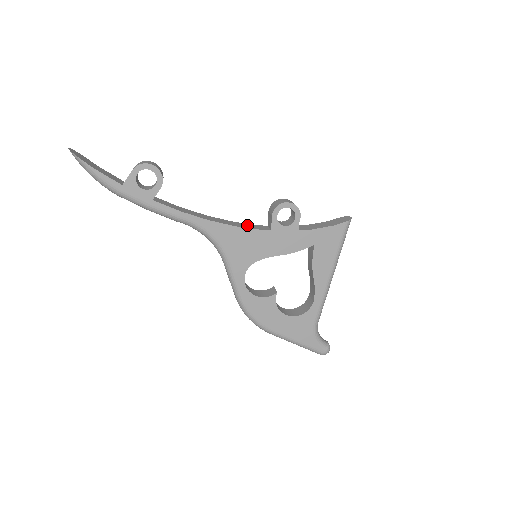
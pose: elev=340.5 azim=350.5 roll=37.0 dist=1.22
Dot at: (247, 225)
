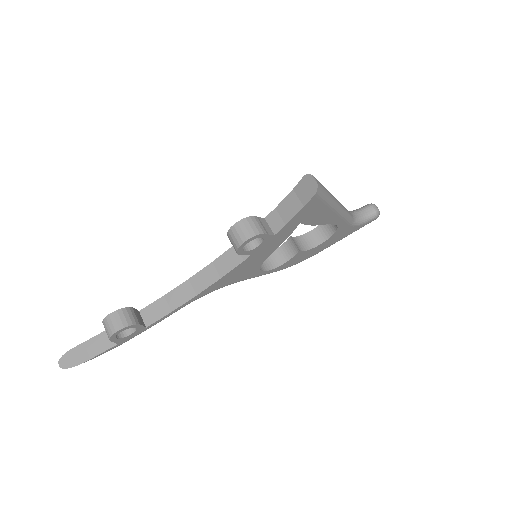
Dot at: (226, 261)
